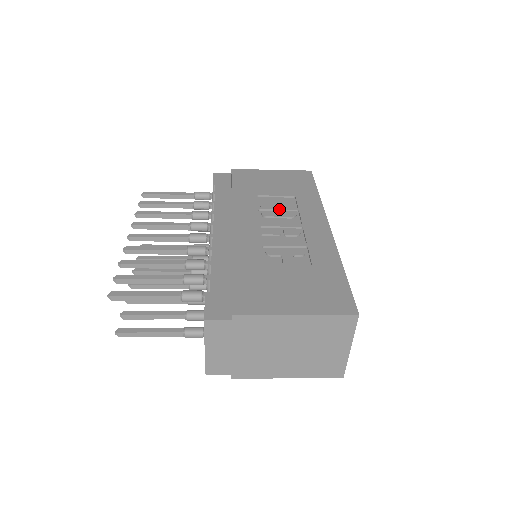
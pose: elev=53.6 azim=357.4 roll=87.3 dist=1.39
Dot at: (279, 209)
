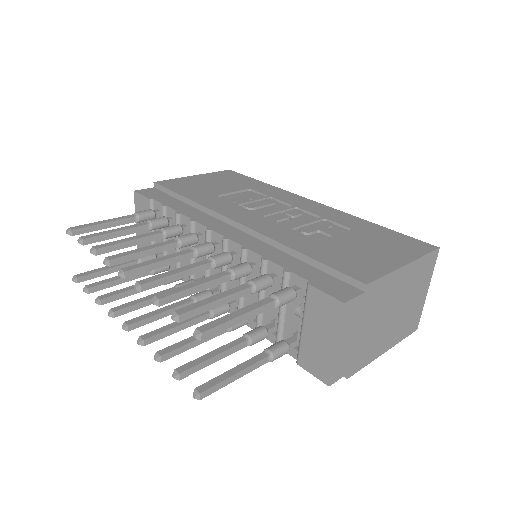
Dot at: (255, 200)
